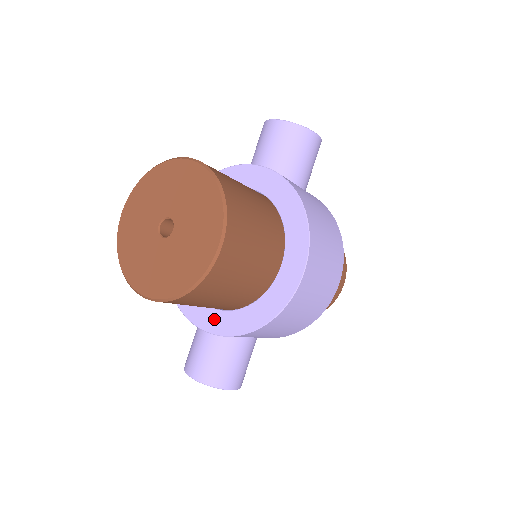
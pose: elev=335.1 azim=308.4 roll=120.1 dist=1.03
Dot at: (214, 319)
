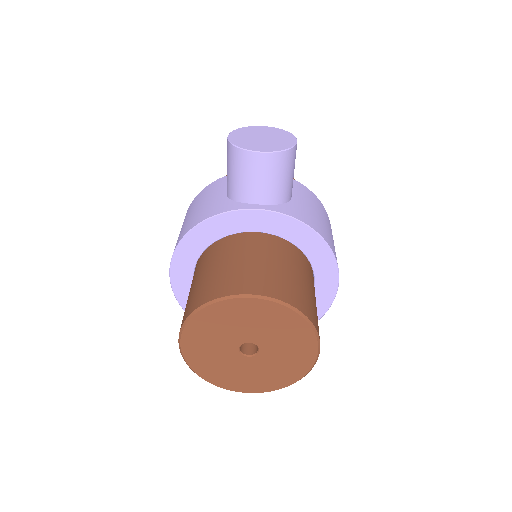
Dot at: occluded
